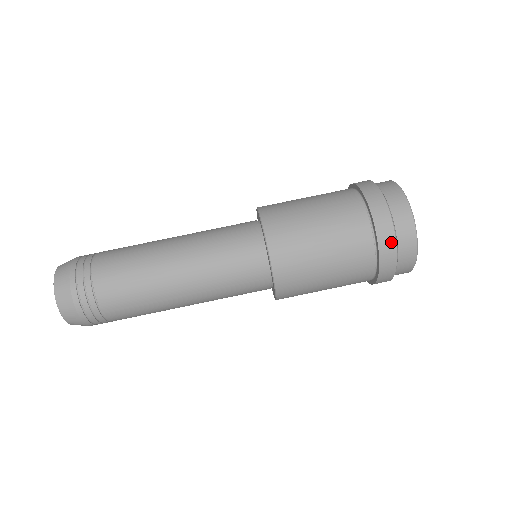
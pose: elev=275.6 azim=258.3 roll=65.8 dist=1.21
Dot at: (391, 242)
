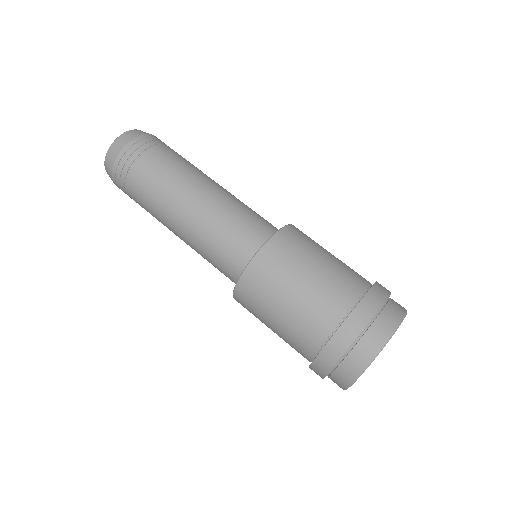
Dot at: (322, 372)
